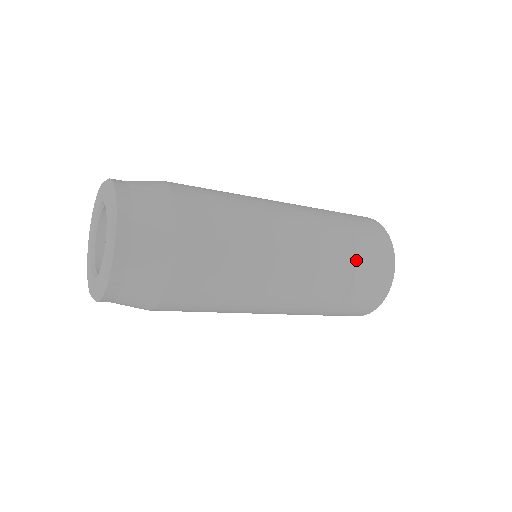
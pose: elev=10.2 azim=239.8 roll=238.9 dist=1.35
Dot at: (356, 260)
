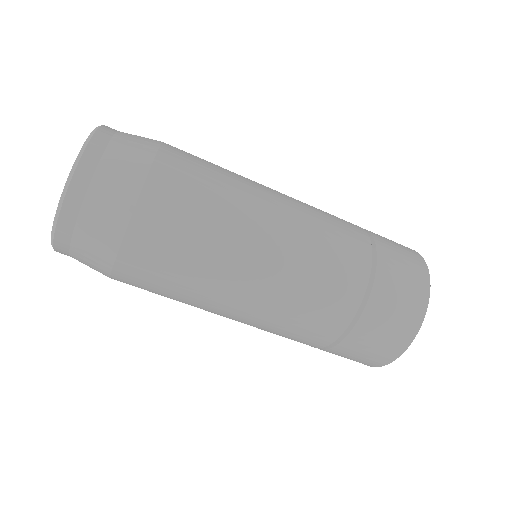
Dot at: (375, 266)
